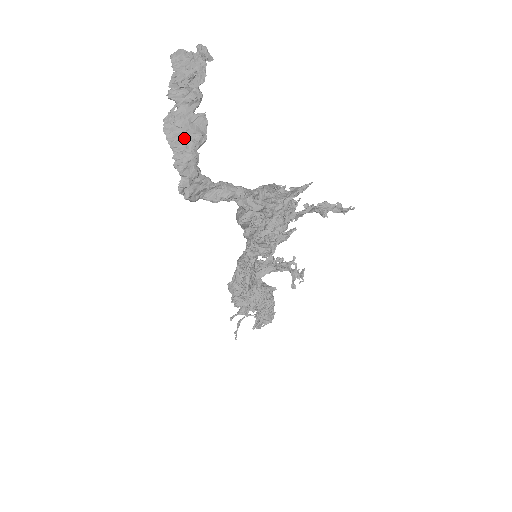
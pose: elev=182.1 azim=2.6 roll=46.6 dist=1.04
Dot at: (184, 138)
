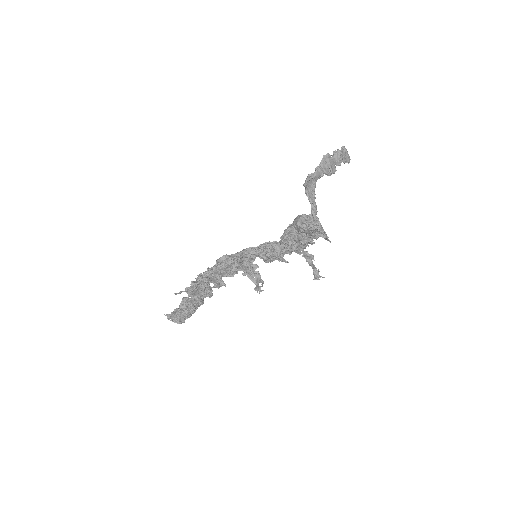
Dot at: (327, 165)
